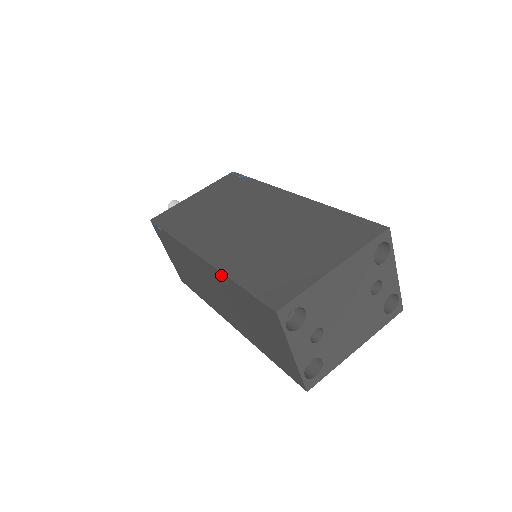
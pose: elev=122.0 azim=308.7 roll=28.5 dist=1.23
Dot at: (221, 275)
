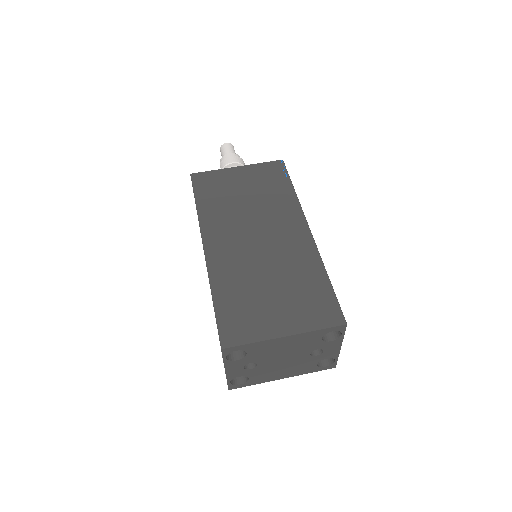
Dot at: (209, 279)
